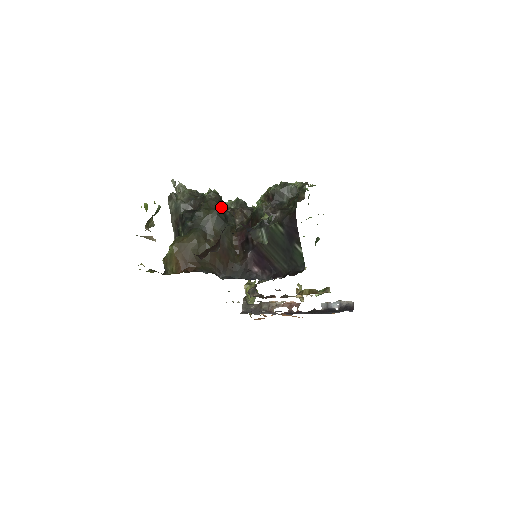
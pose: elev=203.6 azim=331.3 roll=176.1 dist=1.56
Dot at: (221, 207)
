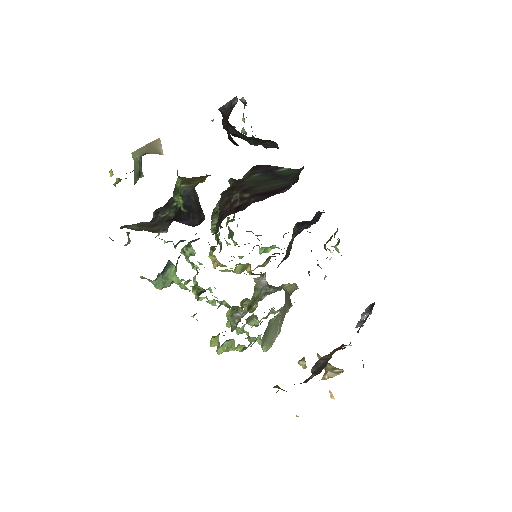
Dot at: occluded
